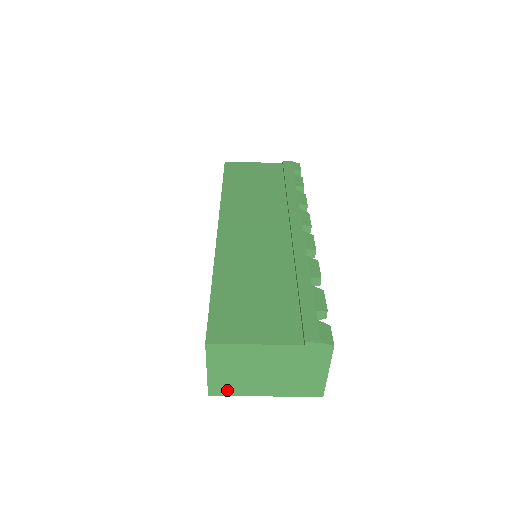
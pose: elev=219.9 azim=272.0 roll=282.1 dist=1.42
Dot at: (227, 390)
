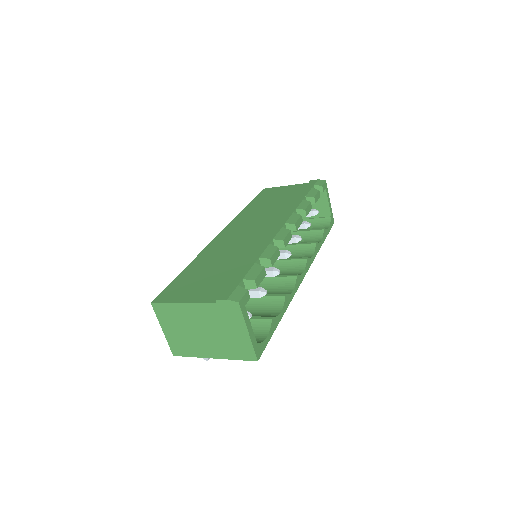
Dot at: (184, 350)
